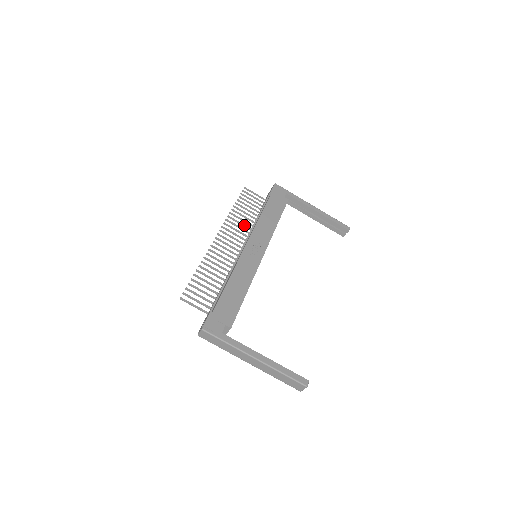
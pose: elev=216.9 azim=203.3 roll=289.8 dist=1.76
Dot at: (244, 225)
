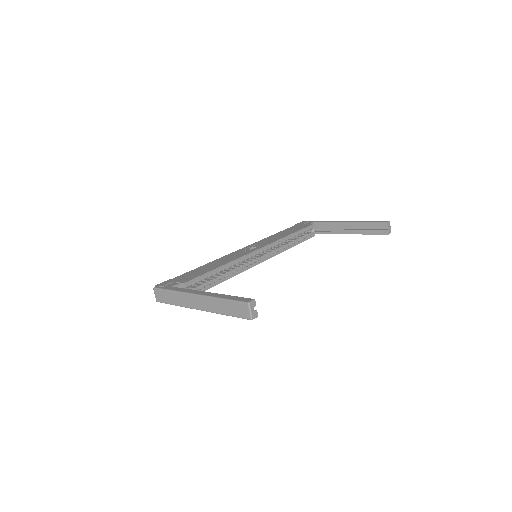
Dot at: occluded
